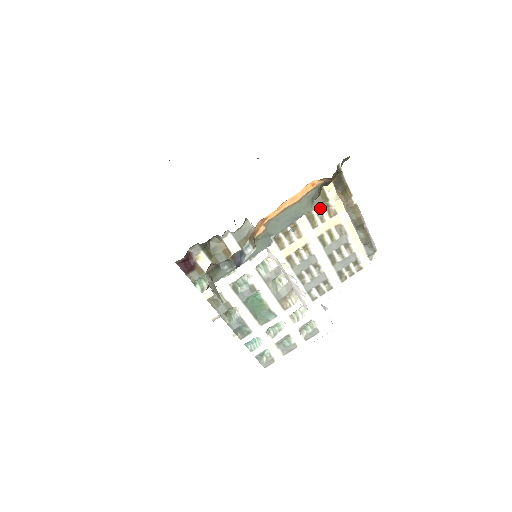
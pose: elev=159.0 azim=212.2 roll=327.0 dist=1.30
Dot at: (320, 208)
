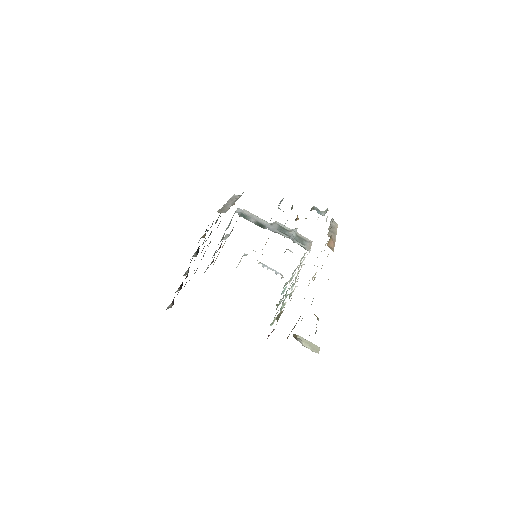
Dot at: occluded
